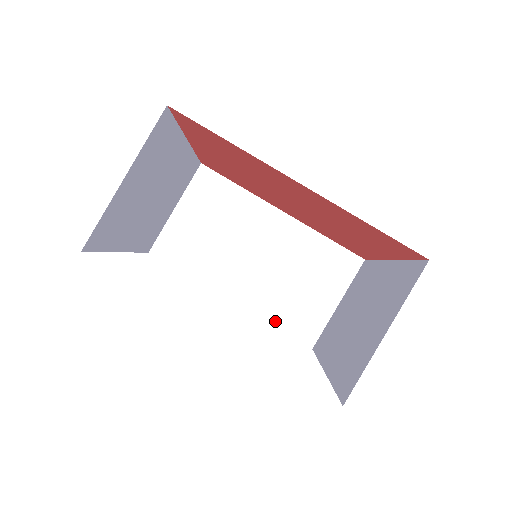
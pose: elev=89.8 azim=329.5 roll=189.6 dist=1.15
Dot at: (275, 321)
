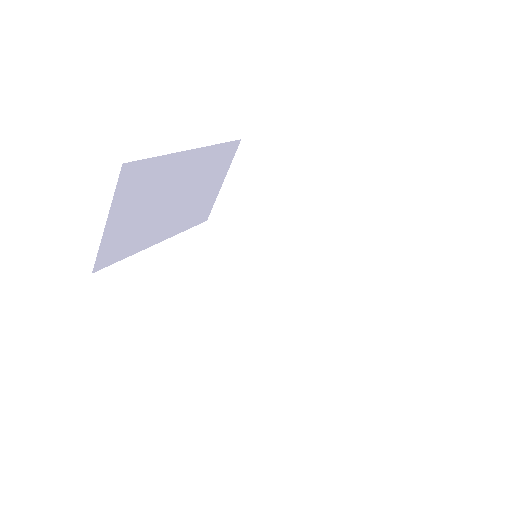
Dot at: (313, 290)
